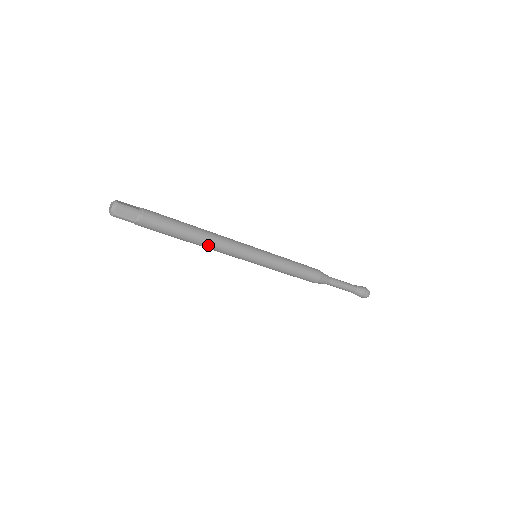
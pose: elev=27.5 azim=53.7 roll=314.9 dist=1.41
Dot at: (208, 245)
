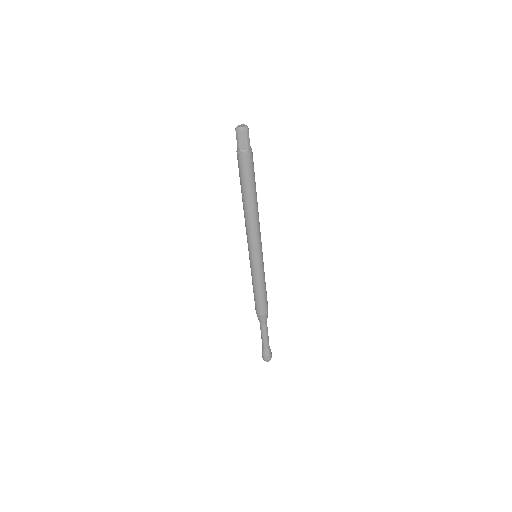
Dot at: (248, 215)
